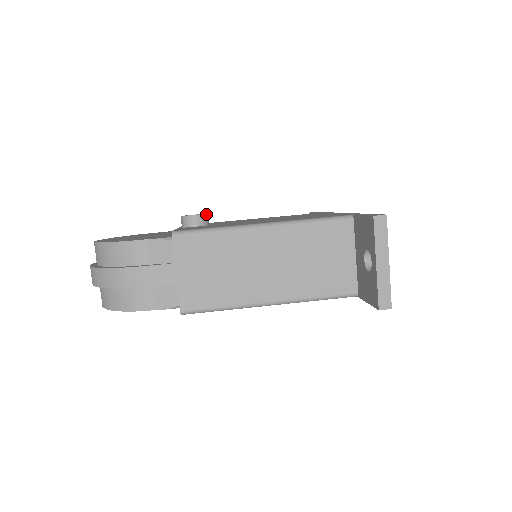
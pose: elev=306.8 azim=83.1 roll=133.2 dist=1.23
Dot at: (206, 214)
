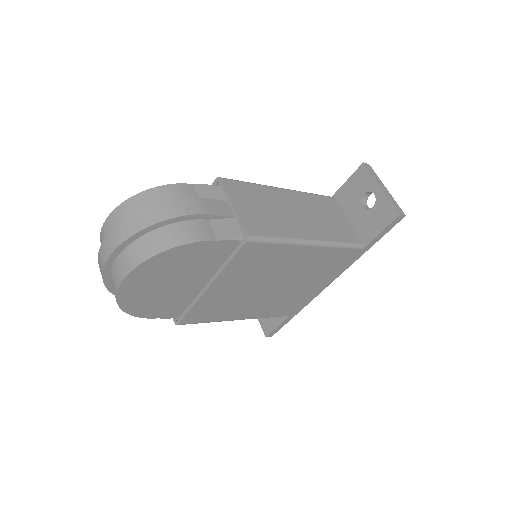
Dot at: occluded
